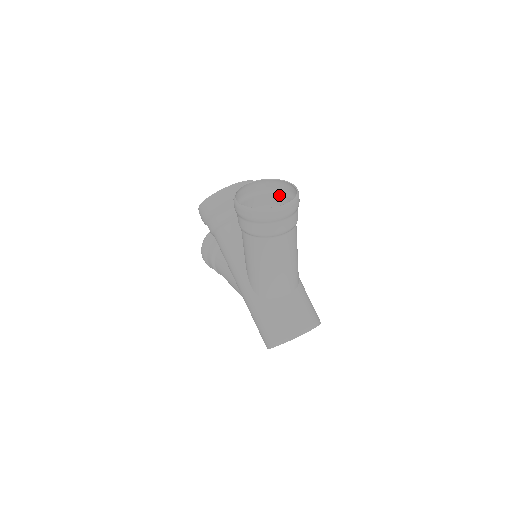
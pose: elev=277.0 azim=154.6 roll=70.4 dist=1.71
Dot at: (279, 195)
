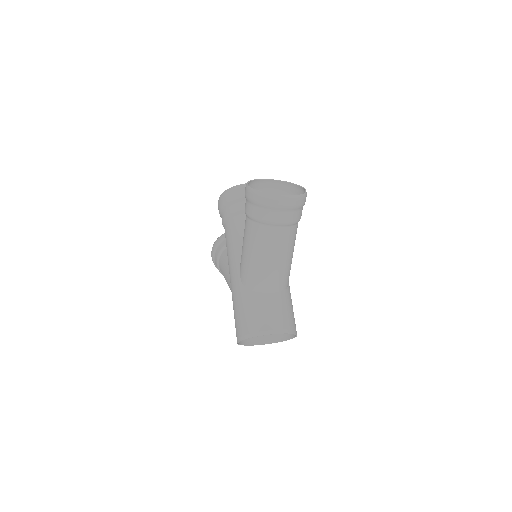
Dot at: occluded
